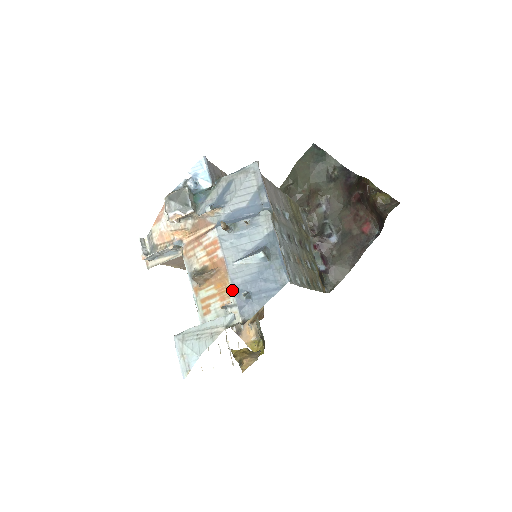
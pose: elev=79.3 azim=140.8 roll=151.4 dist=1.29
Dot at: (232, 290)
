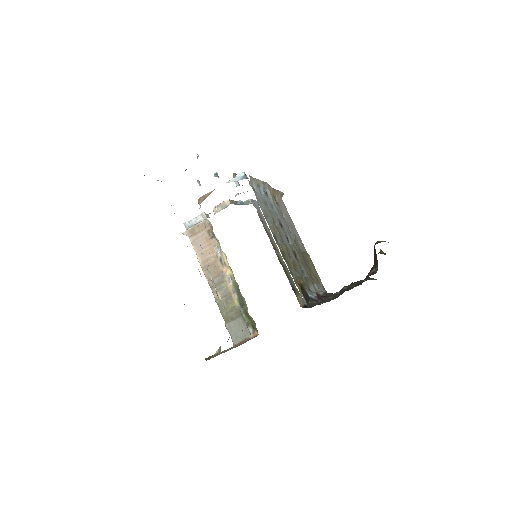
Dot at: occluded
